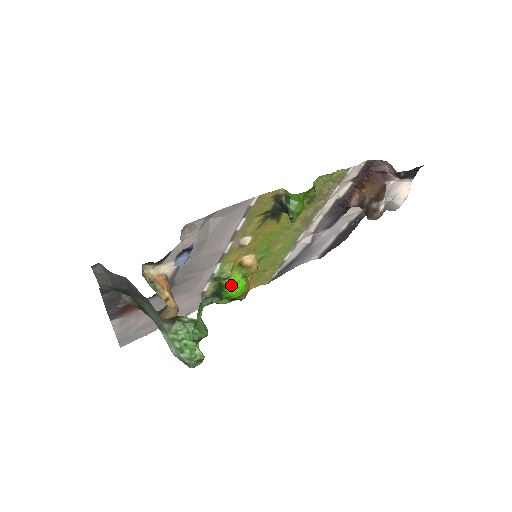
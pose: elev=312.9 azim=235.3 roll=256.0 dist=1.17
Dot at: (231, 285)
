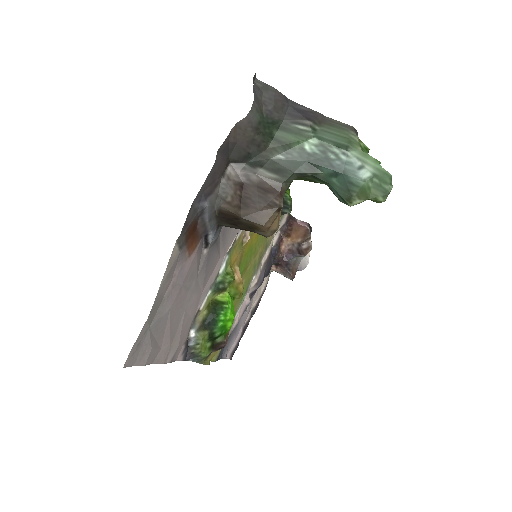
Dot at: (230, 300)
